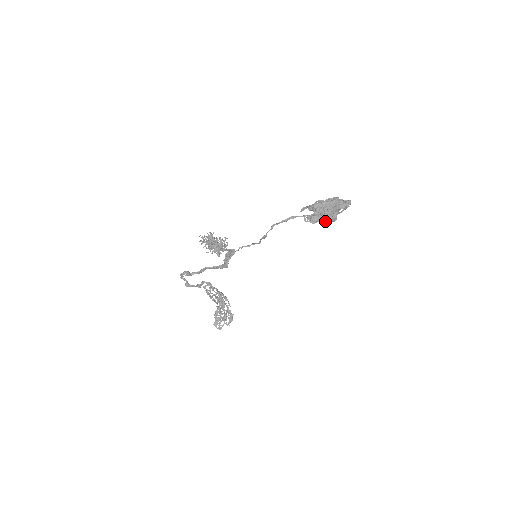
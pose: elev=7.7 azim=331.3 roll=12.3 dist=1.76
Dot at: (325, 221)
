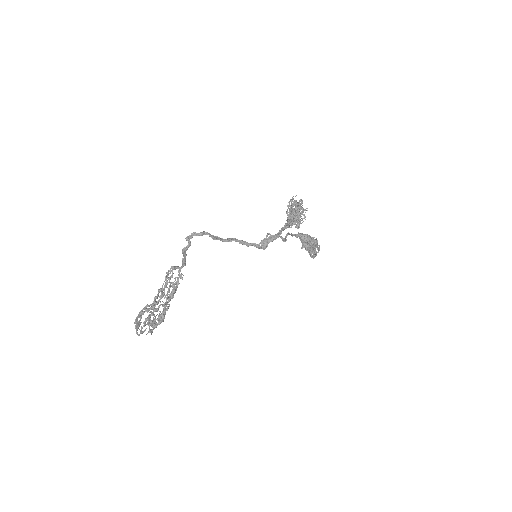
Dot at: (311, 254)
